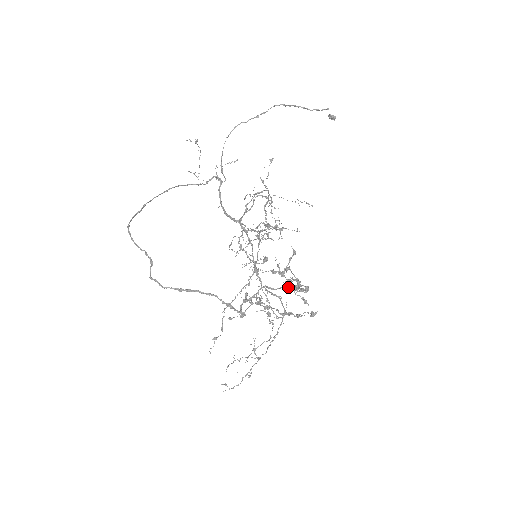
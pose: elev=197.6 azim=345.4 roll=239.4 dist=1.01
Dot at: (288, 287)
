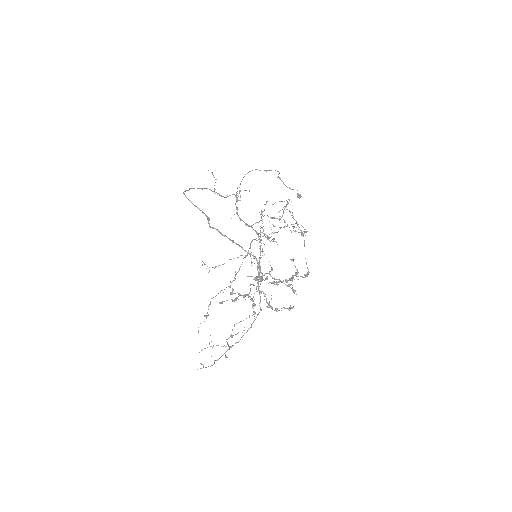
Dot at: (280, 281)
